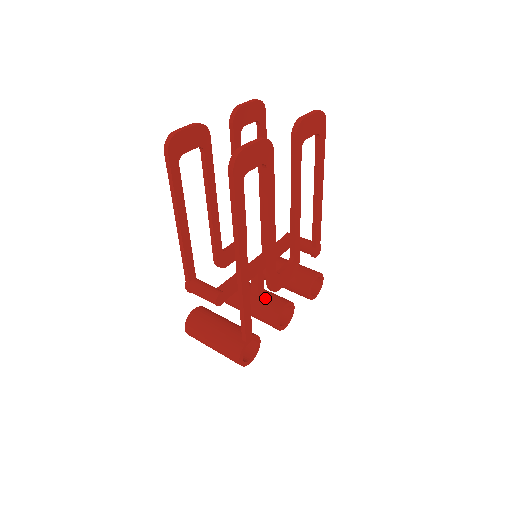
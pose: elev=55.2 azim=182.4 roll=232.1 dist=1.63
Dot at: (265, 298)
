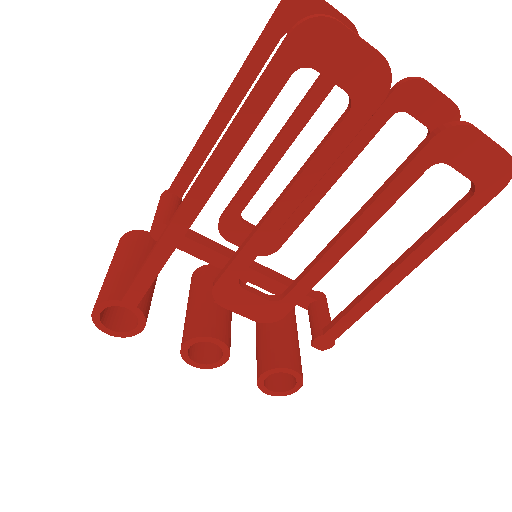
Dot at: (214, 310)
